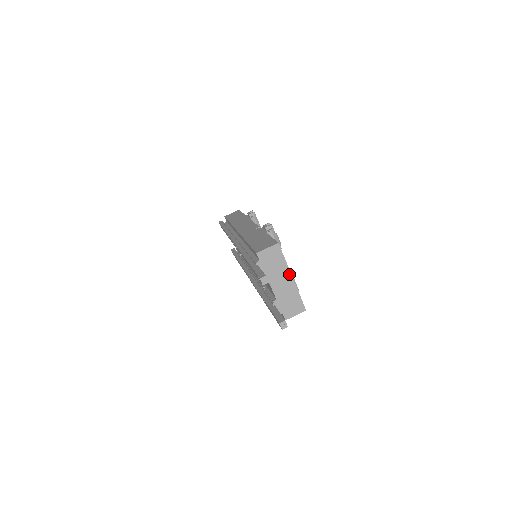
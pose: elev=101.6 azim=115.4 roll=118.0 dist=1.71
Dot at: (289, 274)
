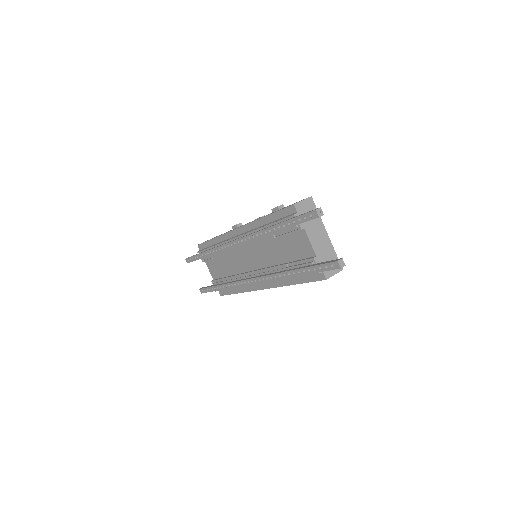
Dot at: (324, 229)
